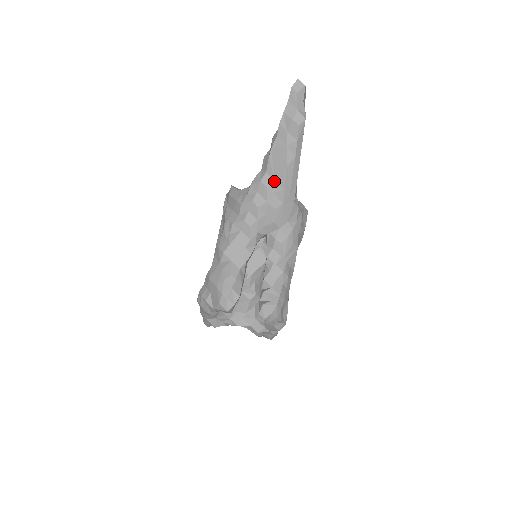
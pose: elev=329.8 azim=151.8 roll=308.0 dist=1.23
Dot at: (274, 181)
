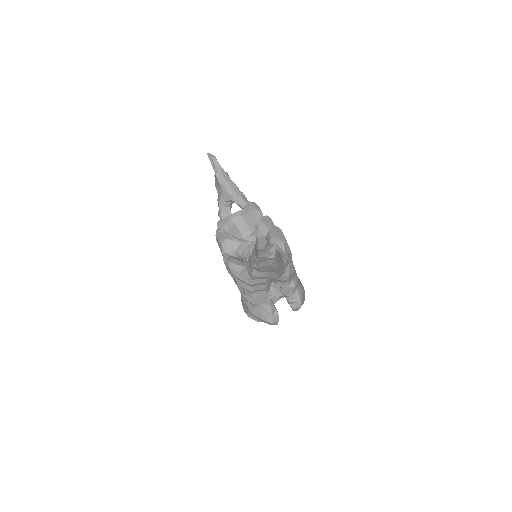
Dot at: (268, 273)
